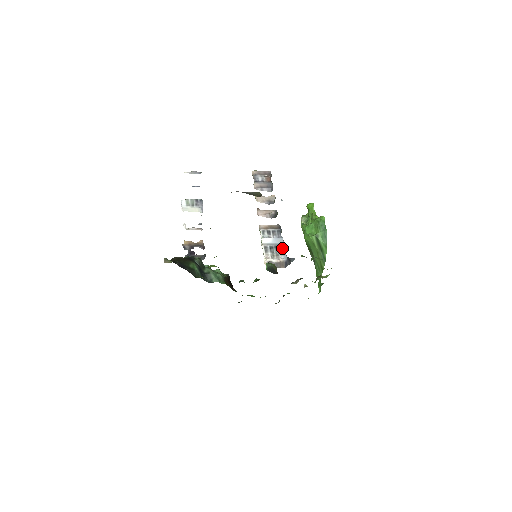
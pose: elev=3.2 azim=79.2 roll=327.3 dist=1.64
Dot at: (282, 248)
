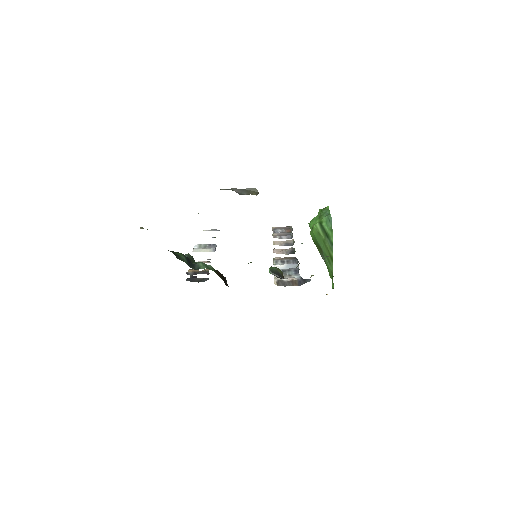
Dot at: (296, 271)
